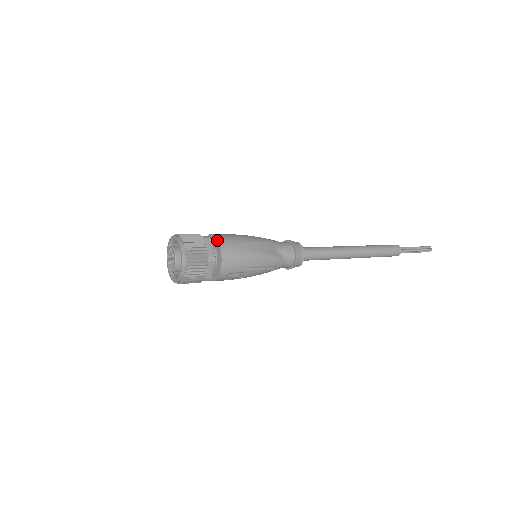
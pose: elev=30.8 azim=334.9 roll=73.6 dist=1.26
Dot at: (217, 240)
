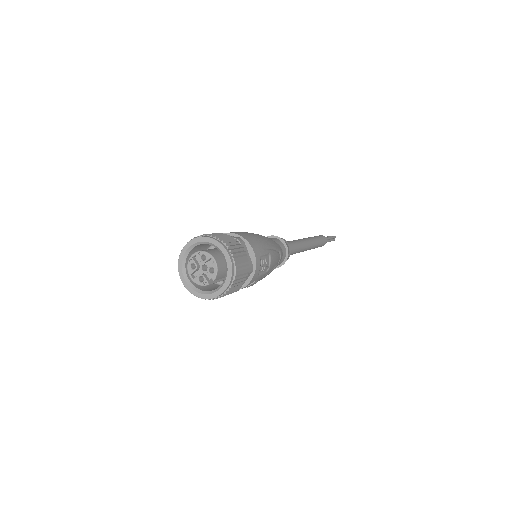
Dot at: occluded
